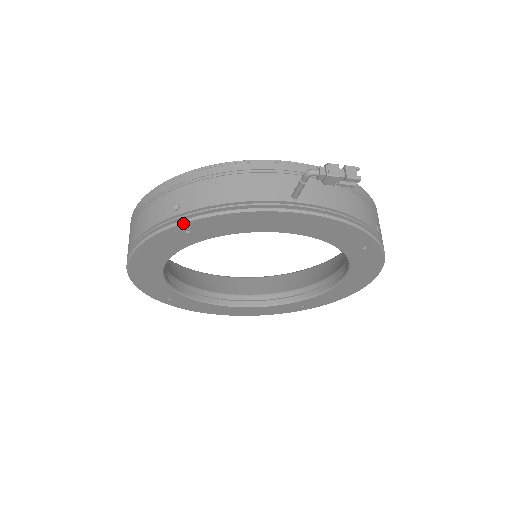
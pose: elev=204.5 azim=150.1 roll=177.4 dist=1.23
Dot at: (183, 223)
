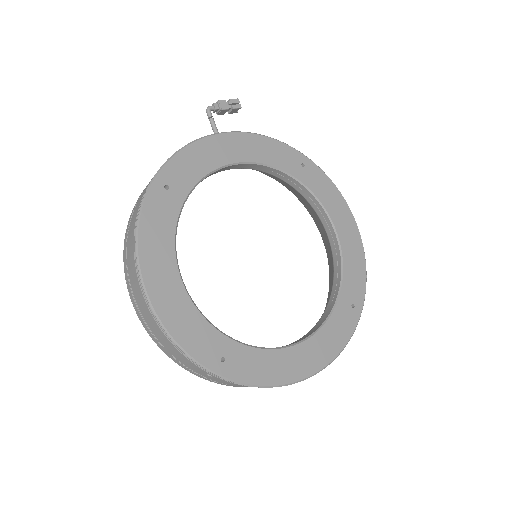
Dot at: (157, 175)
